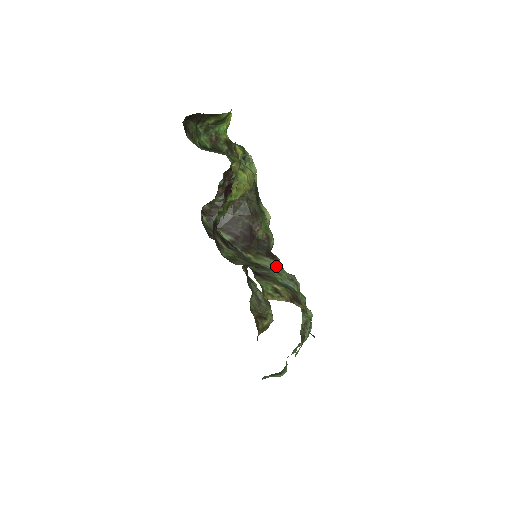
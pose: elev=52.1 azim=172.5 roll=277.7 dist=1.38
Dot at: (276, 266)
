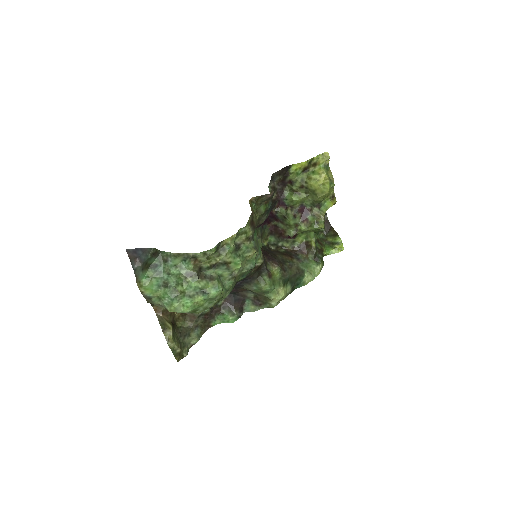
Dot at: (260, 248)
